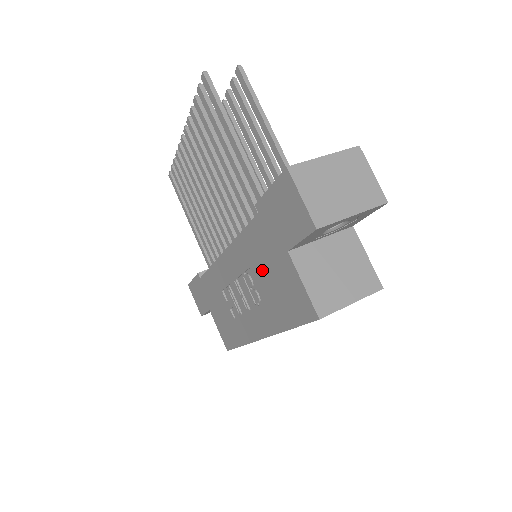
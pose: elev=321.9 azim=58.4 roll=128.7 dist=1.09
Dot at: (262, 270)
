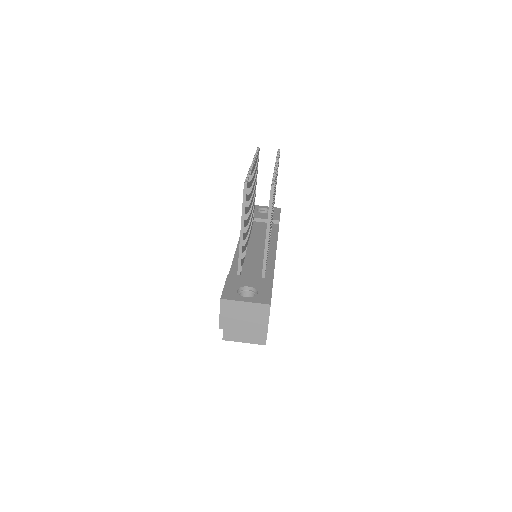
Dot at: occluded
